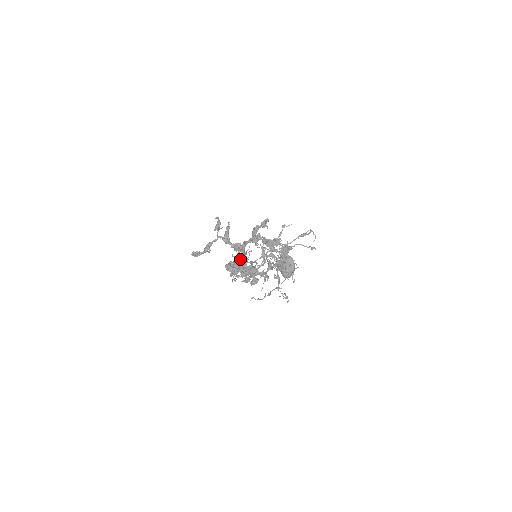
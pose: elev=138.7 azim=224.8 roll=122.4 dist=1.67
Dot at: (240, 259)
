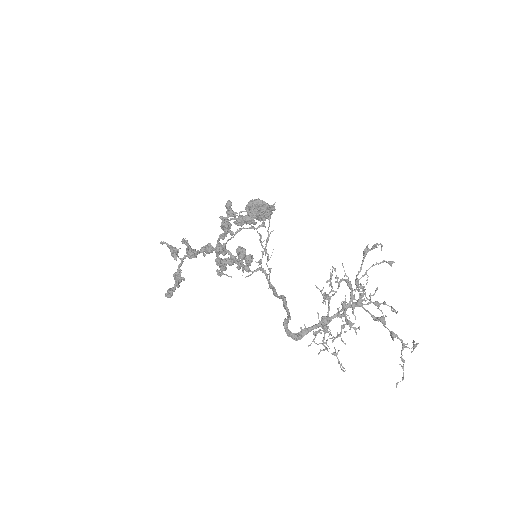
Dot at: occluded
